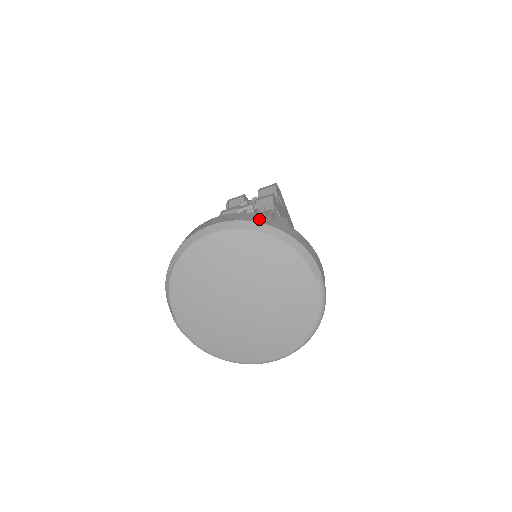
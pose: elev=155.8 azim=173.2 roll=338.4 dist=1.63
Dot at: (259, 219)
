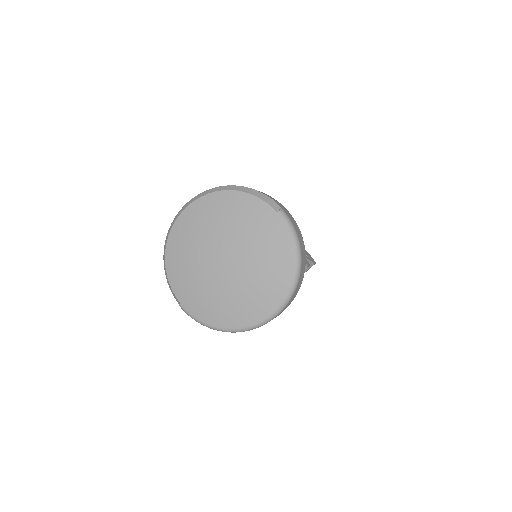
Dot at: occluded
